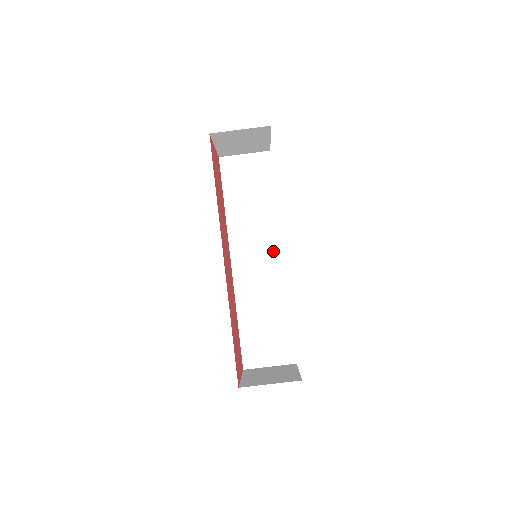
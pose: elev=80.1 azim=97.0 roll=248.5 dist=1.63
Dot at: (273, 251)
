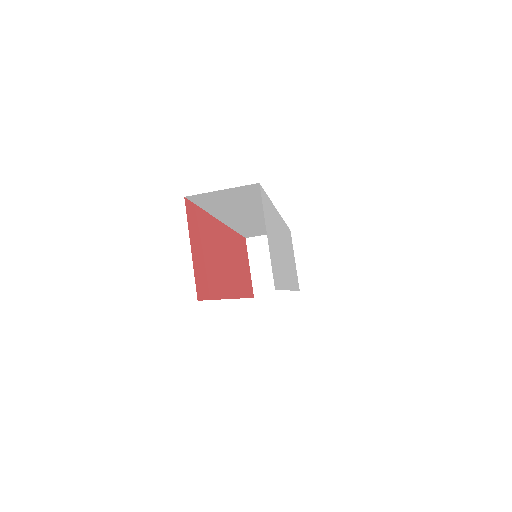
Dot at: occluded
